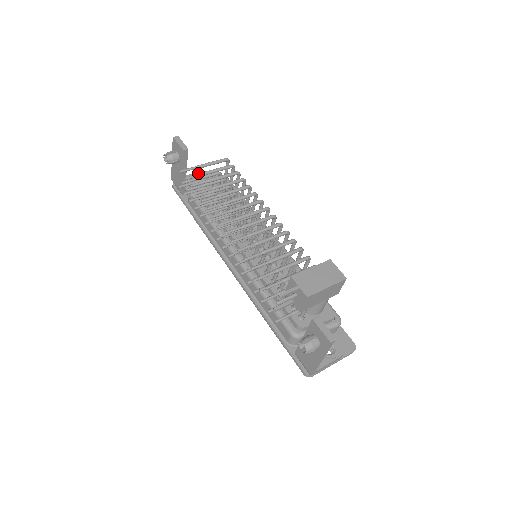
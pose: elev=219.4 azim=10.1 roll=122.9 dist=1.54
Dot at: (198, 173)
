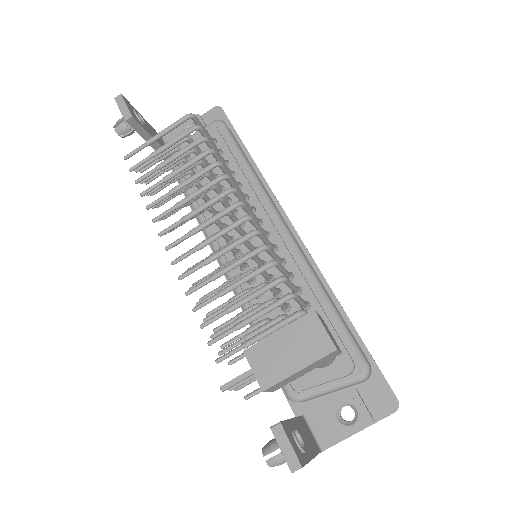
Dot at: (188, 120)
